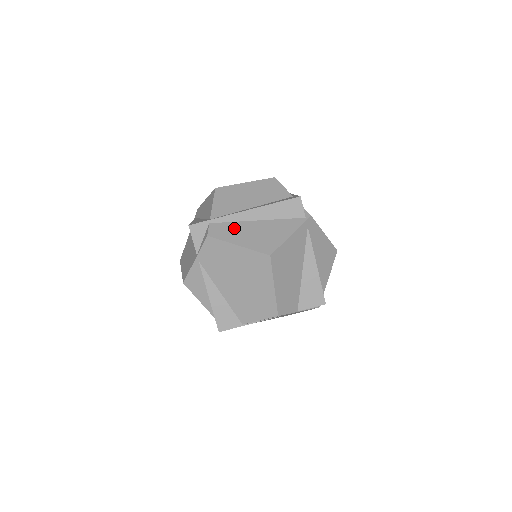
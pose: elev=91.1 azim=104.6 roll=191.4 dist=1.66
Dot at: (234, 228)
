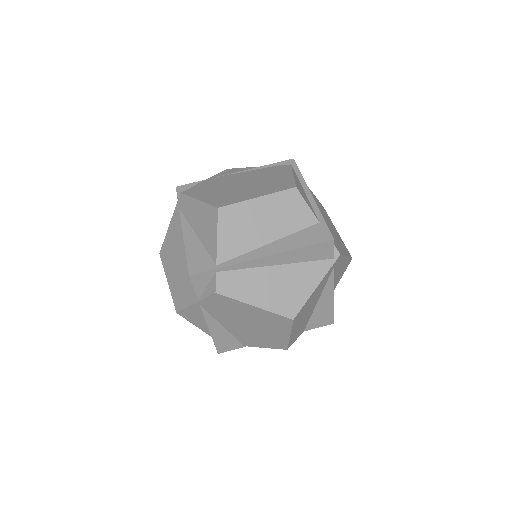
Dot at: (248, 279)
